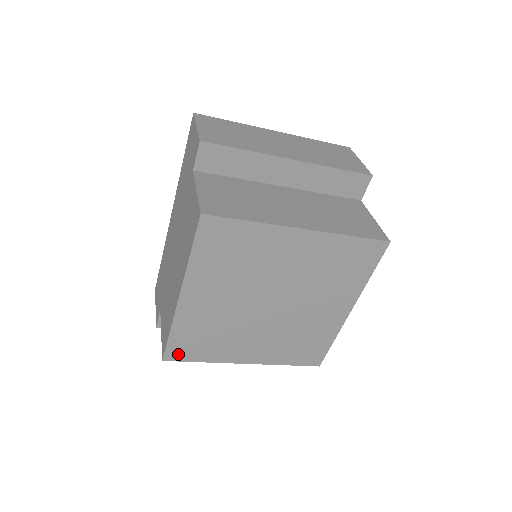
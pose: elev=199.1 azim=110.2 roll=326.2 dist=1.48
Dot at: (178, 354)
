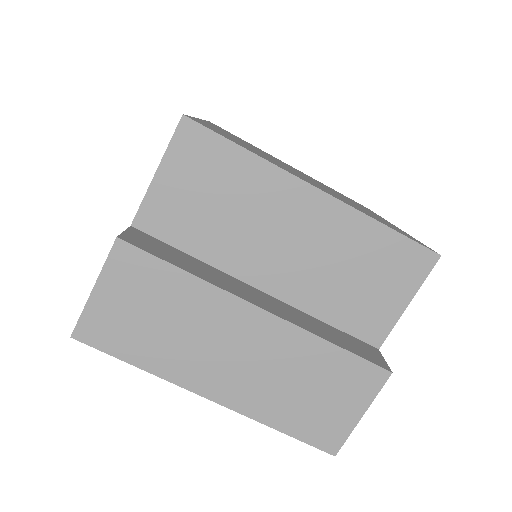
Dot at: occluded
